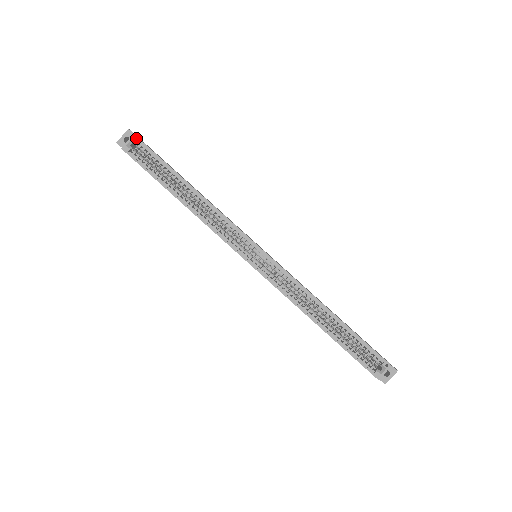
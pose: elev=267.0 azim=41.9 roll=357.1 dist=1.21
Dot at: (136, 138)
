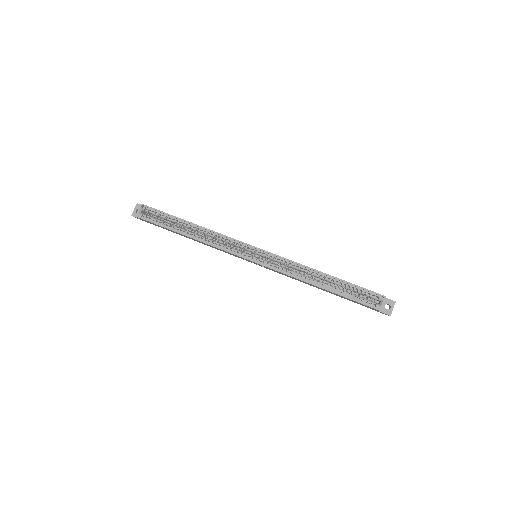
Dot at: (144, 206)
